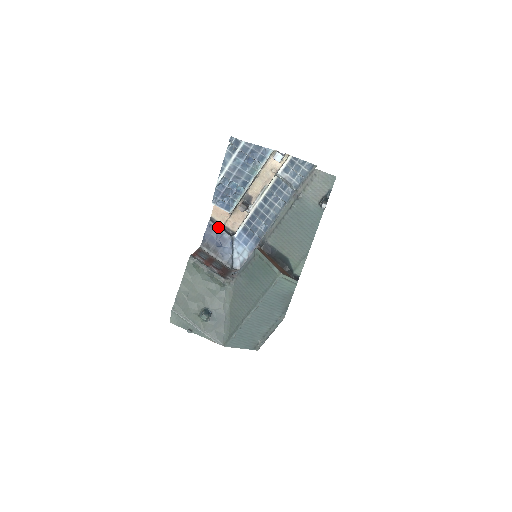
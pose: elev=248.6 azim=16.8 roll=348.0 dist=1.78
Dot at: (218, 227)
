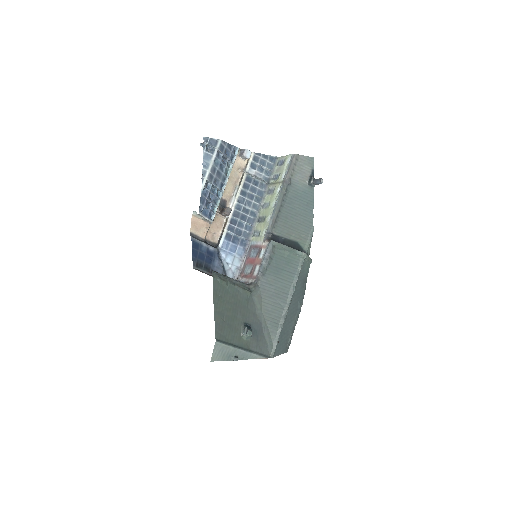
Dot at: (202, 242)
